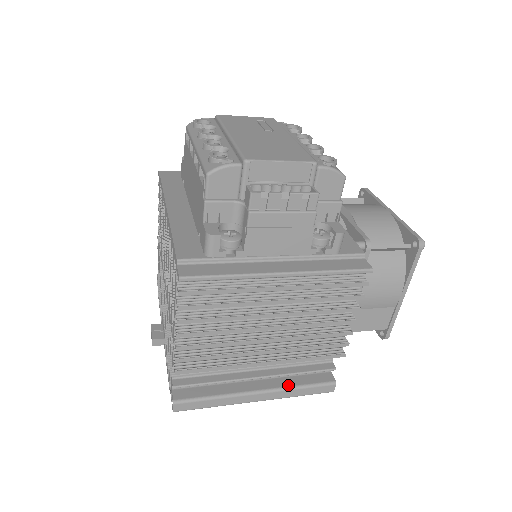
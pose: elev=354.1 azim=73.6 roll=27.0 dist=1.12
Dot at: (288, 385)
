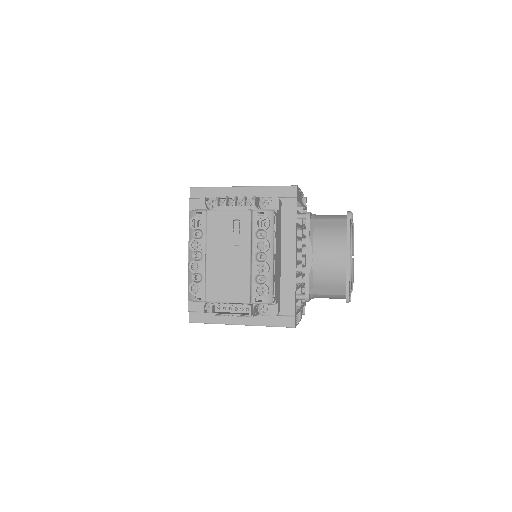
Dot at: occluded
